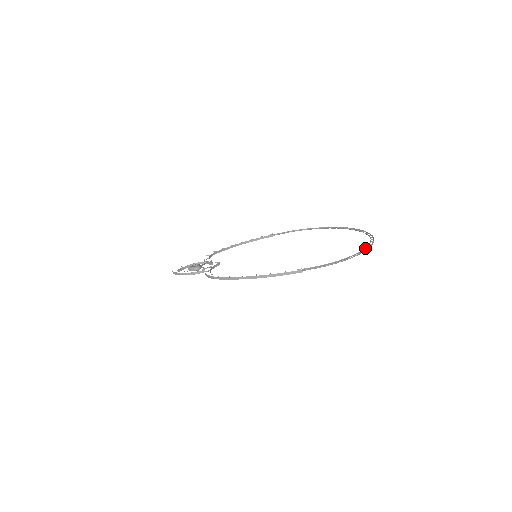
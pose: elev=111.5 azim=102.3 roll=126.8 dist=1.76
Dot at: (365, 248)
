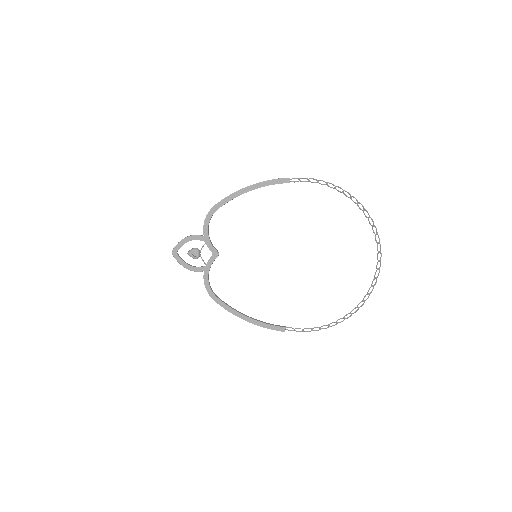
Dot at: (360, 208)
